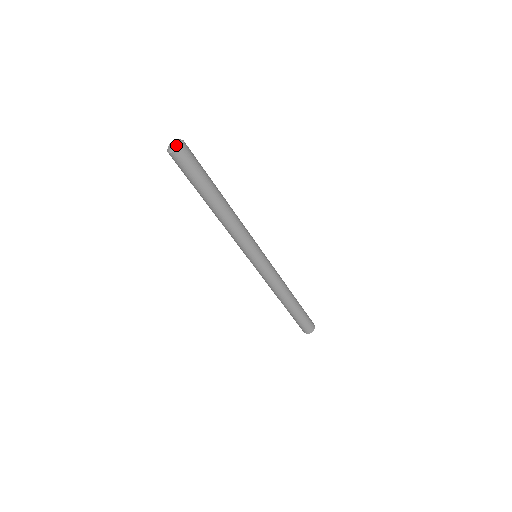
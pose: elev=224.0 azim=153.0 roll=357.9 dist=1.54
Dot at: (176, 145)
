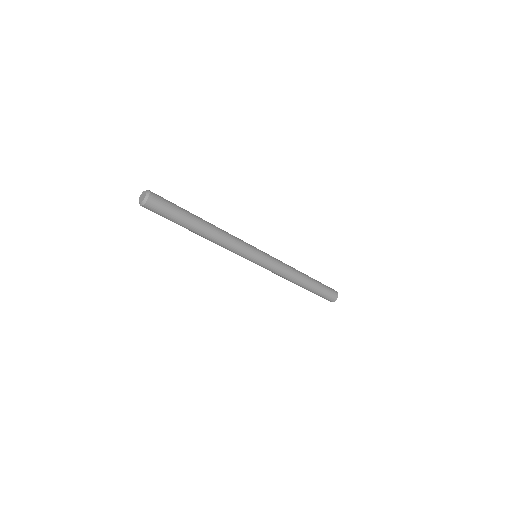
Dot at: (144, 197)
